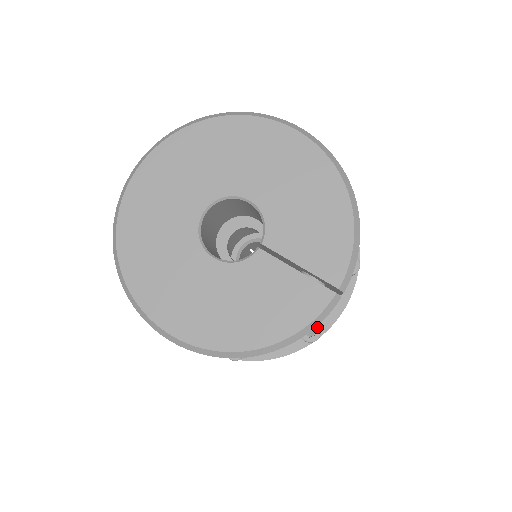
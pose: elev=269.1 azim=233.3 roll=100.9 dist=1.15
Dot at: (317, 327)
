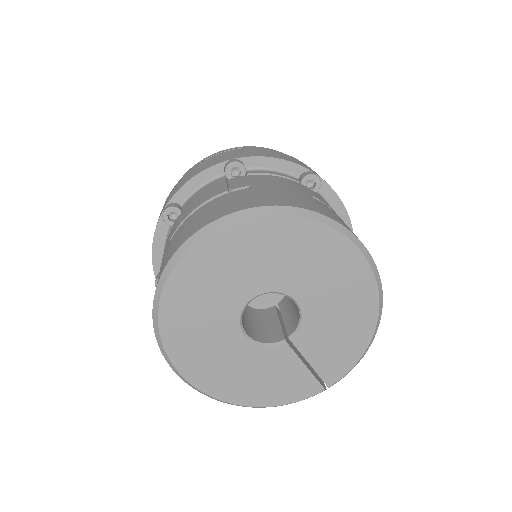
Dot at: occluded
